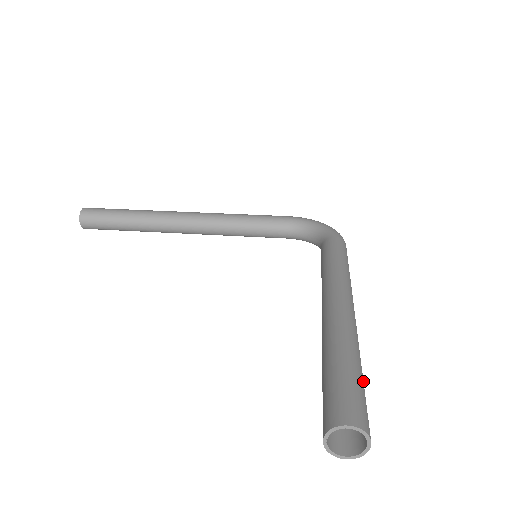
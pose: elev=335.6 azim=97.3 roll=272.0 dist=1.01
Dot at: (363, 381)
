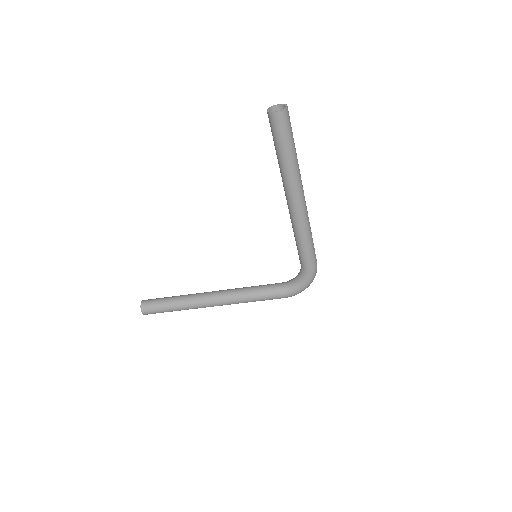
Dot at: occluded
